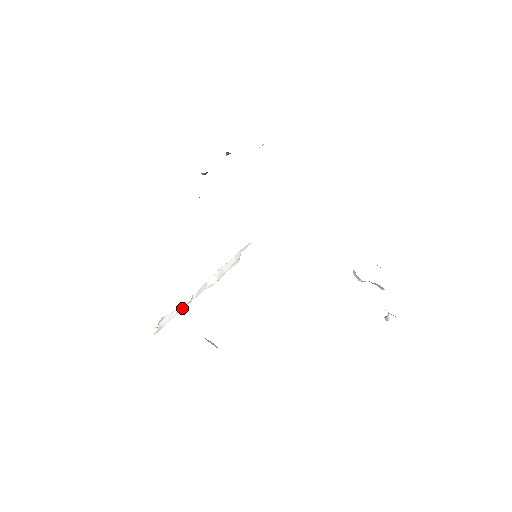
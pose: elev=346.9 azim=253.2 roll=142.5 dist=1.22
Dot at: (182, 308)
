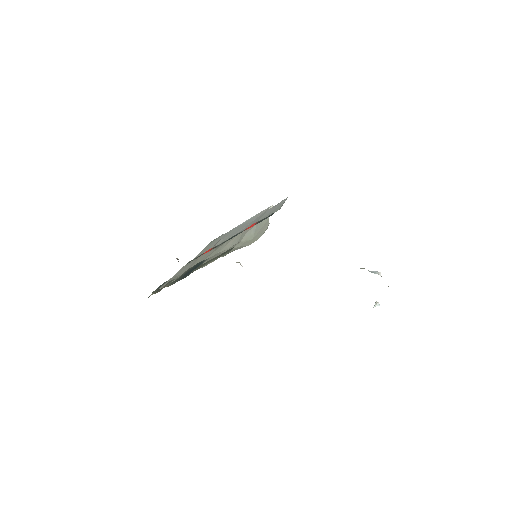
Dot at: occluded
